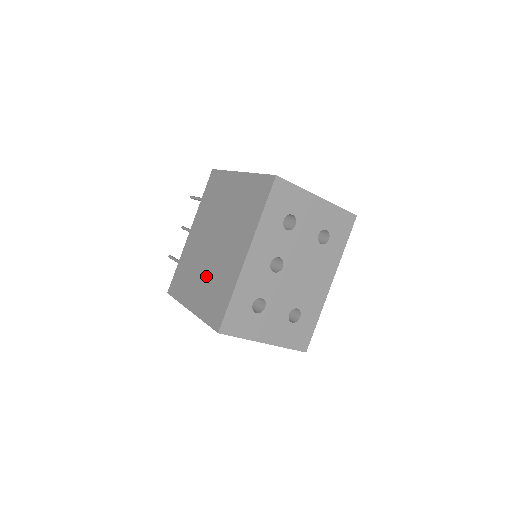
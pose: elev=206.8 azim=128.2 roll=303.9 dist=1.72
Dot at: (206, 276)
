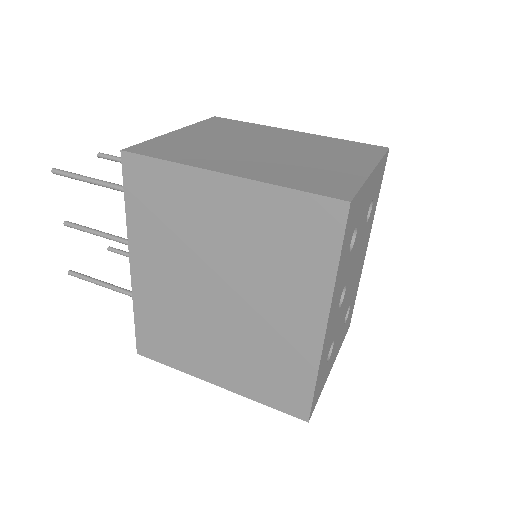
Dot at: (230, 345)
